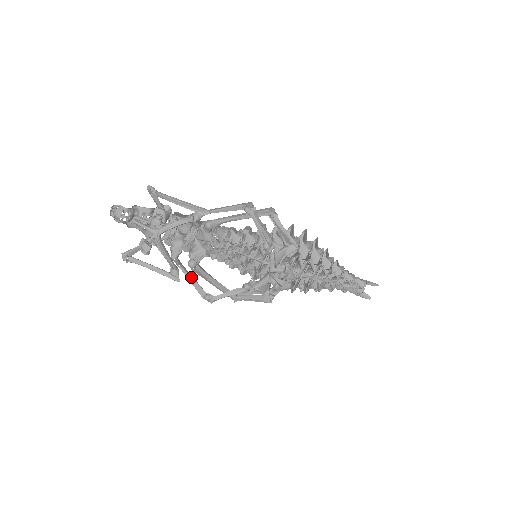
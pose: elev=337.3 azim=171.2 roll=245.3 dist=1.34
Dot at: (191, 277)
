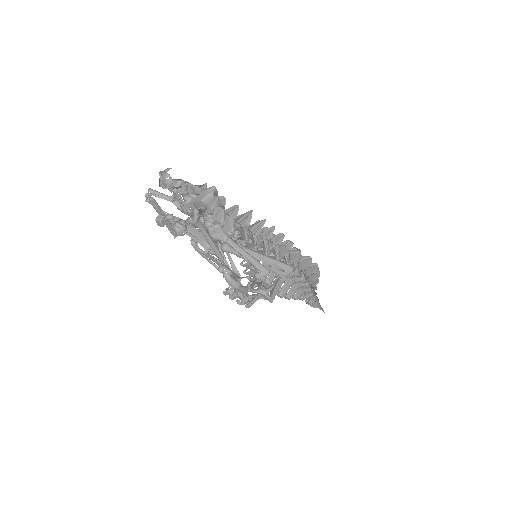
Dot at: occluded
